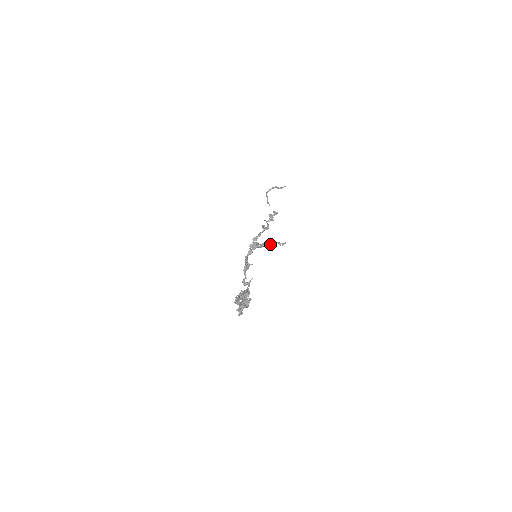
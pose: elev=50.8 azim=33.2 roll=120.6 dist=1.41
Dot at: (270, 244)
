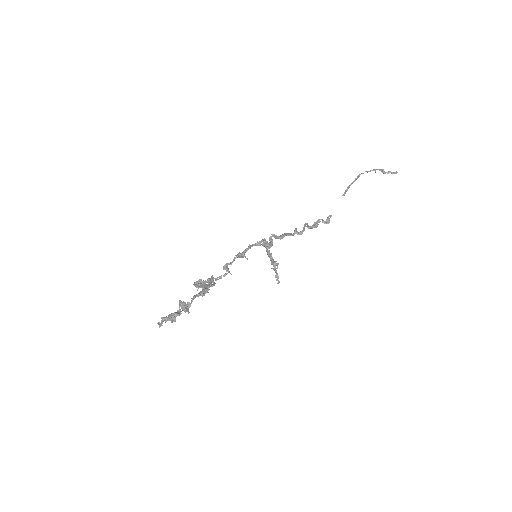
Dot at: (273, 262)
